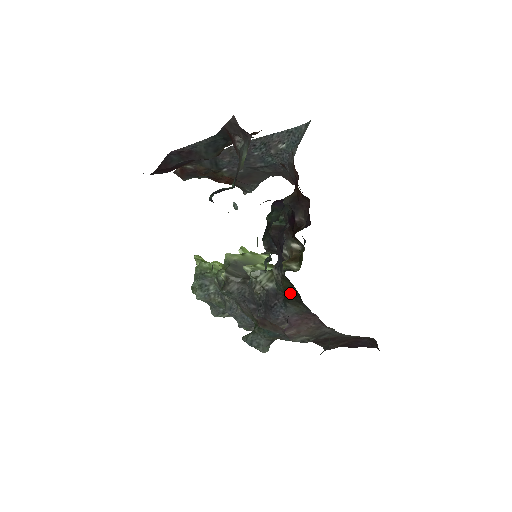
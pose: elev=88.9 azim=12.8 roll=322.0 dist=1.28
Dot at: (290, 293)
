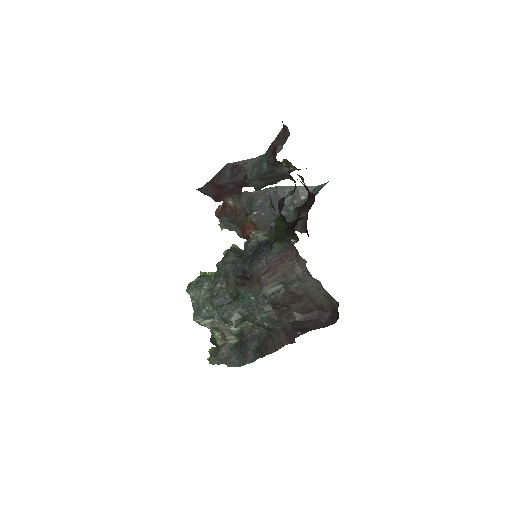
Dot at: (279, 231)
